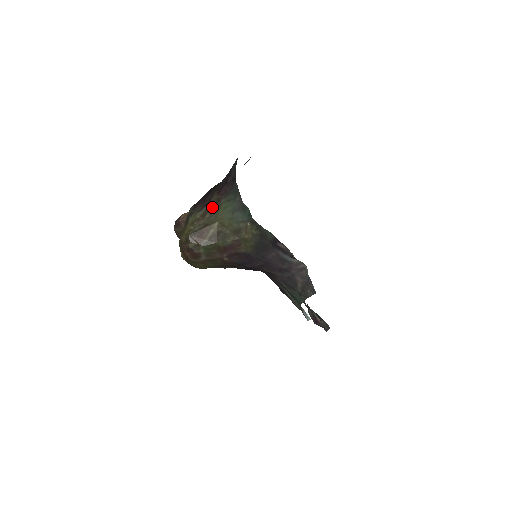
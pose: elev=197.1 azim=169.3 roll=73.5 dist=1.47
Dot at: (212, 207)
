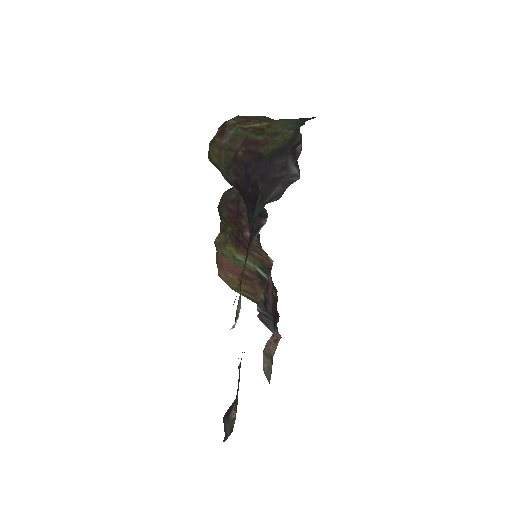
Dot at: occluded
